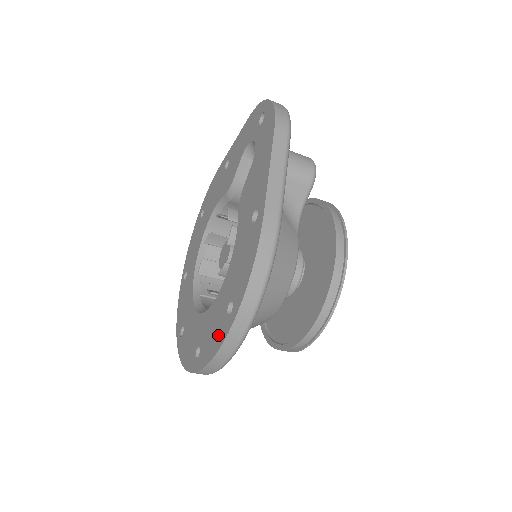
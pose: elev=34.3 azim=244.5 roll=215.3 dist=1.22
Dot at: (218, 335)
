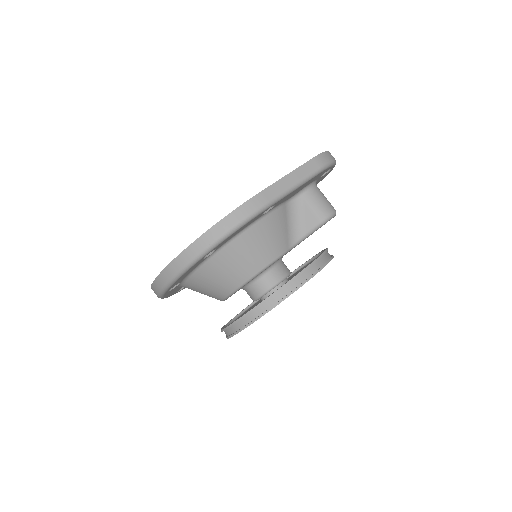
Dot at: occluded
